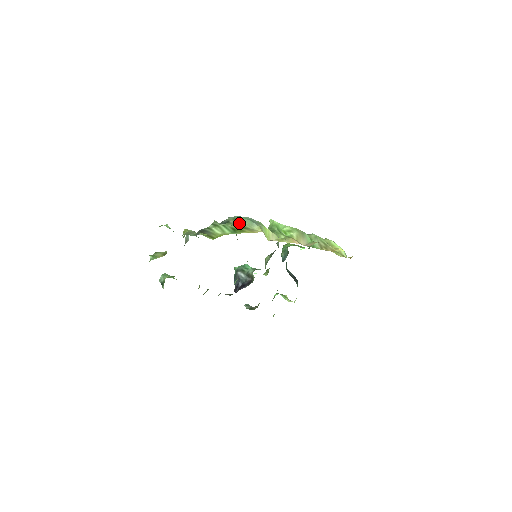
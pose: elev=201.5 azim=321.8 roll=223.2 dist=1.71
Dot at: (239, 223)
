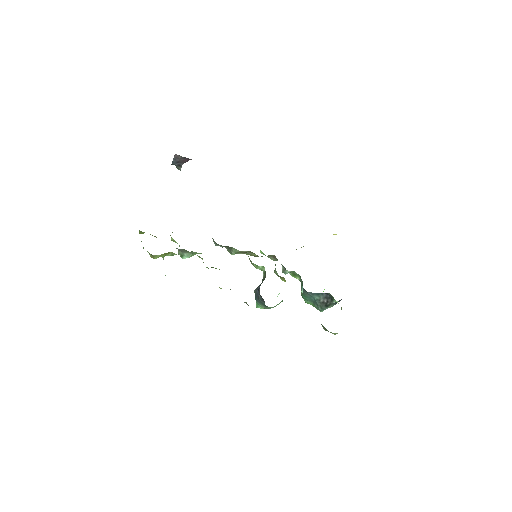
Dot at: occluded
